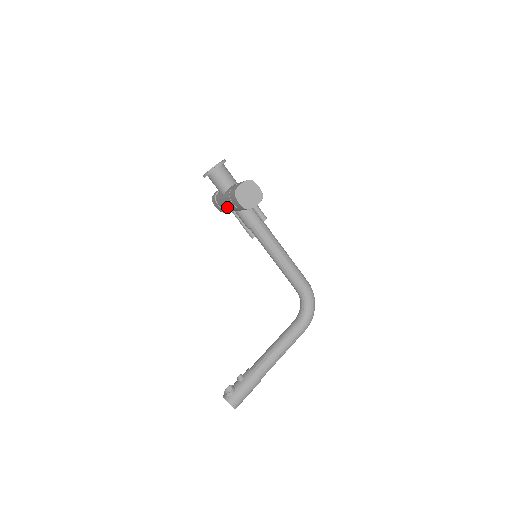
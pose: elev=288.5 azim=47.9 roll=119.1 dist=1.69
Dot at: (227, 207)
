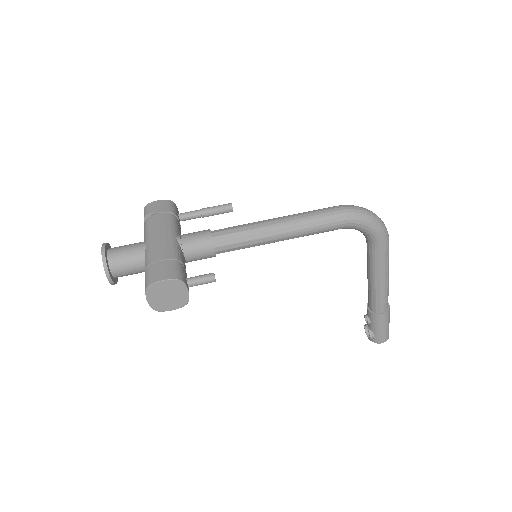
Dot at: occluded
